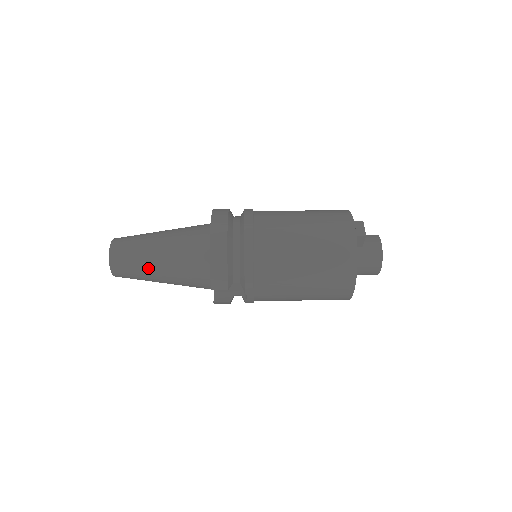
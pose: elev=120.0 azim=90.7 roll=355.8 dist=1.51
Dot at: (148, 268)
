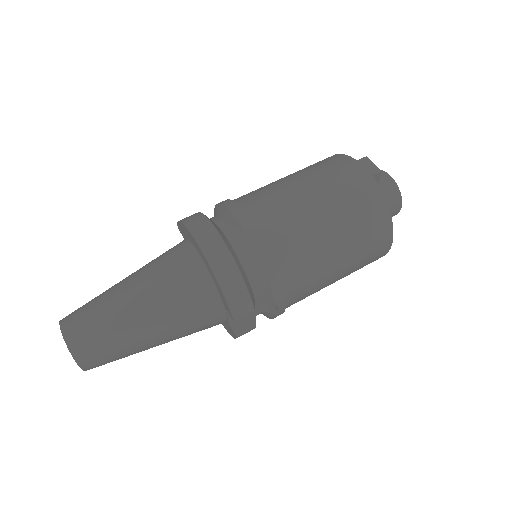
Dot at: (132, 336)
